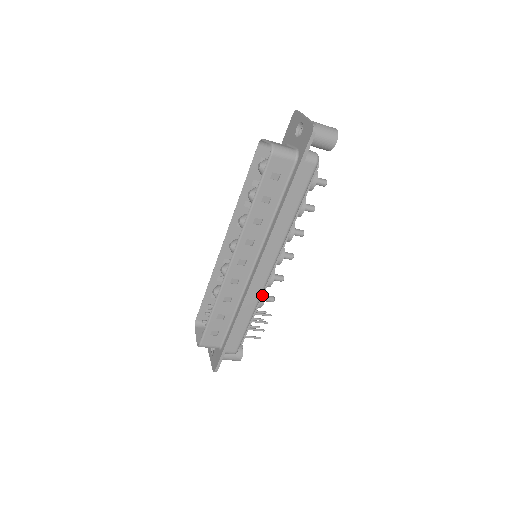
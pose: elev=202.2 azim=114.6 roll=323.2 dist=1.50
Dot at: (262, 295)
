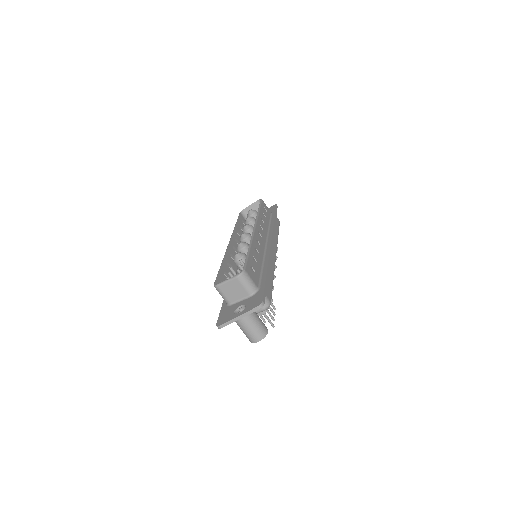
Dot at: occluded
